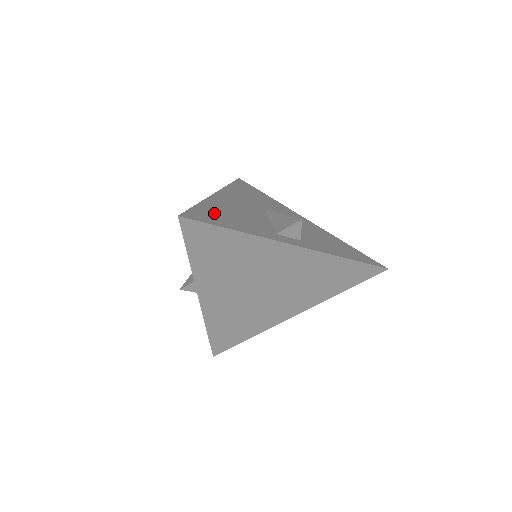
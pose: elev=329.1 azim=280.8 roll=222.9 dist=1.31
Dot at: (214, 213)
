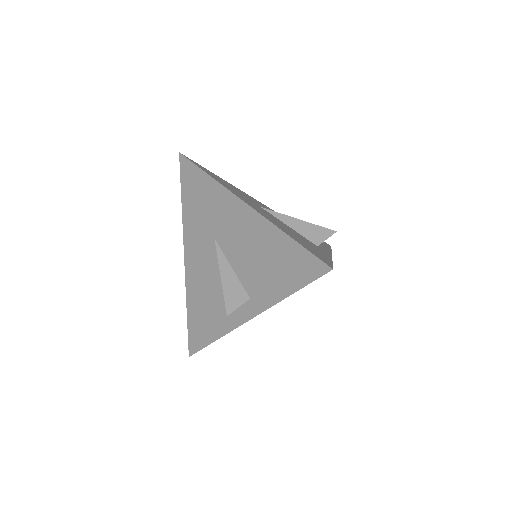
Dot at: (304, 244)
